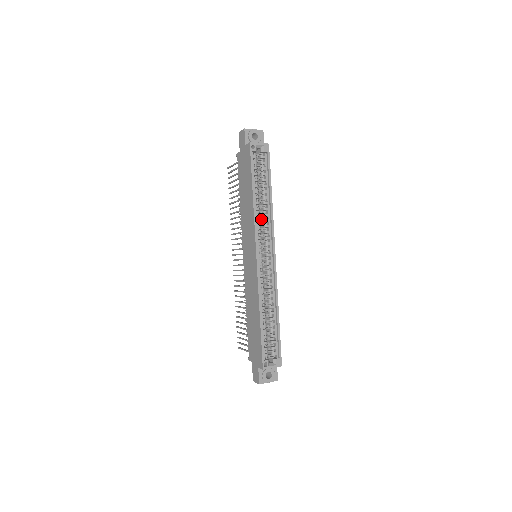
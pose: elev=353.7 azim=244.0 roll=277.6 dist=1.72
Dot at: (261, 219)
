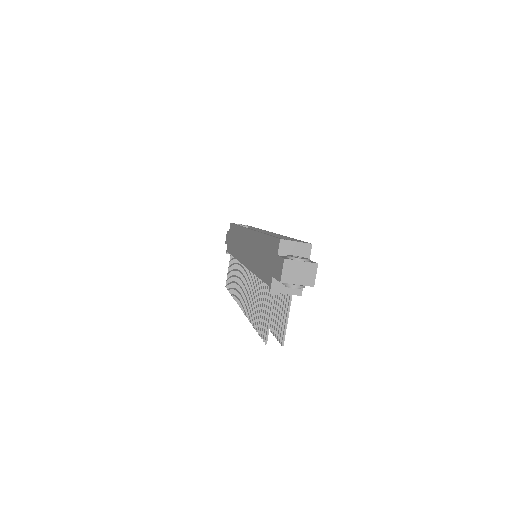
Dot at: occluded
